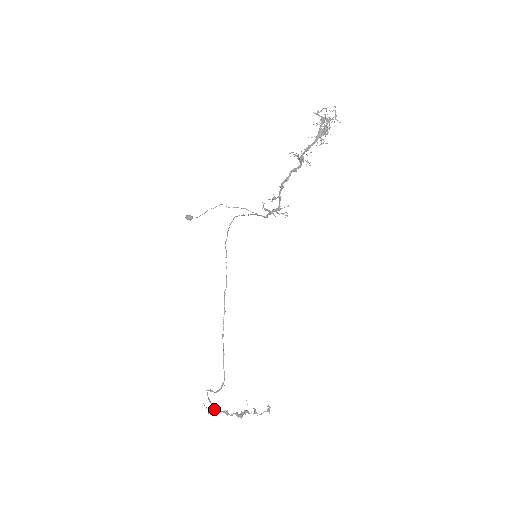
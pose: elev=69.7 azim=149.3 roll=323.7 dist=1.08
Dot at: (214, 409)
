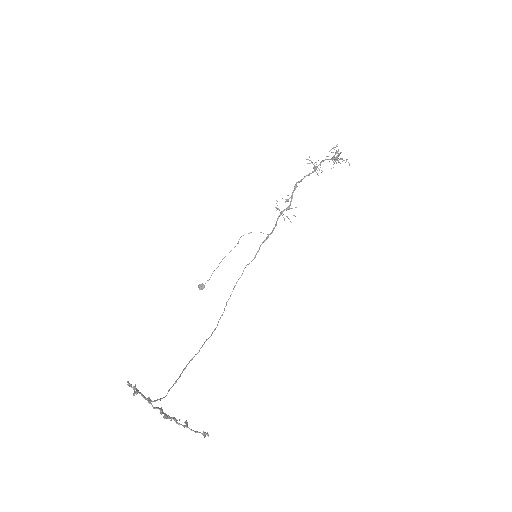
Dot at: (136, 390)
